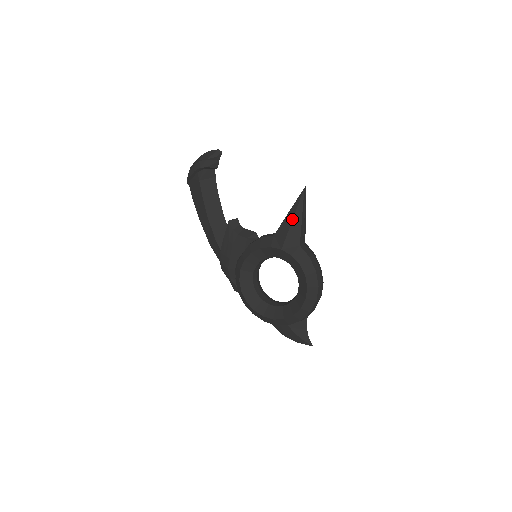
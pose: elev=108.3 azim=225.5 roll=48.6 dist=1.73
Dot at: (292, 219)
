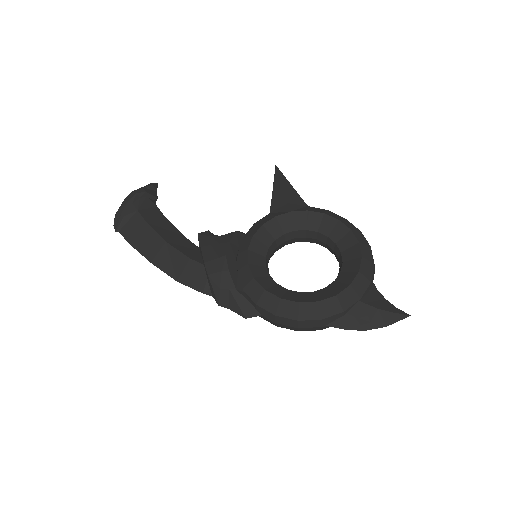
Dot at: (282, 187)
